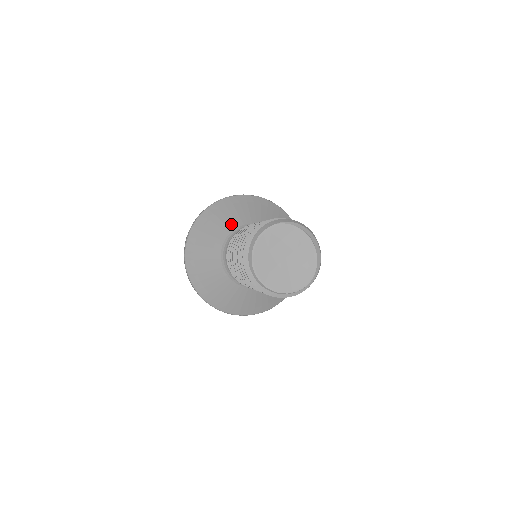
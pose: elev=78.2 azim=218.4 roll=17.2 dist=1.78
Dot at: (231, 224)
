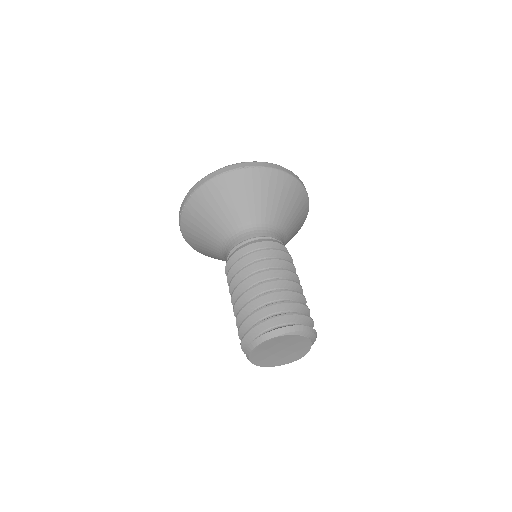
Dot at: (232, 218)
